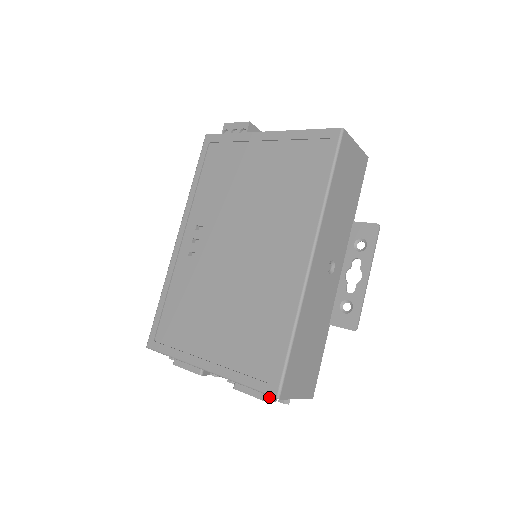
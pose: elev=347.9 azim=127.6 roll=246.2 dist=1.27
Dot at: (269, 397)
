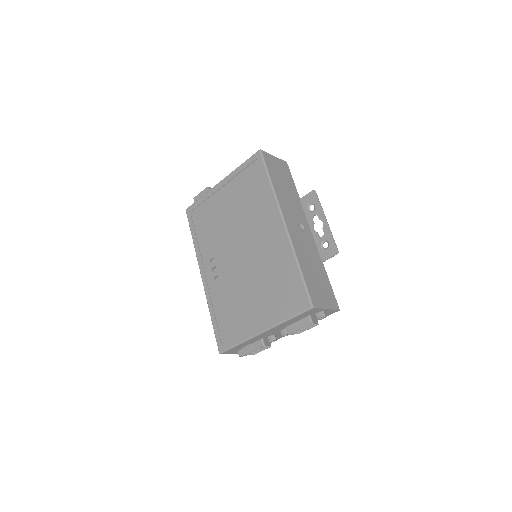
Dot at: (310, 320)
